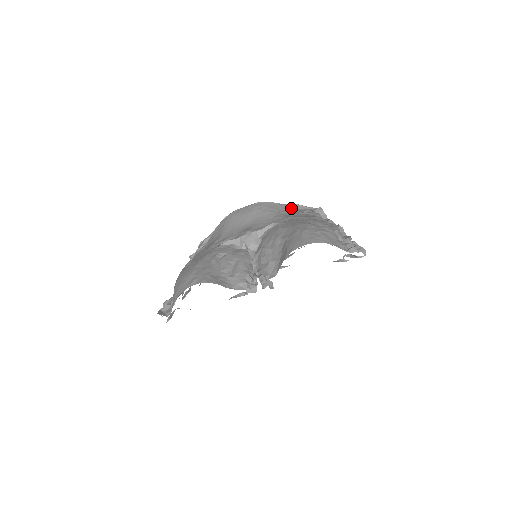
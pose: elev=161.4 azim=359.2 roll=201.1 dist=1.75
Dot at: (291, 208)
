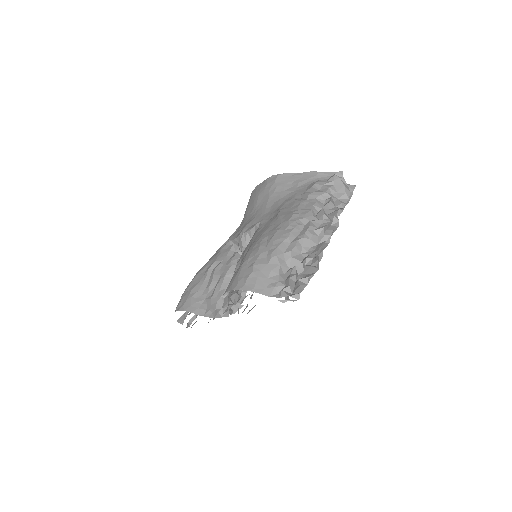
Dot at: (303, 180)
